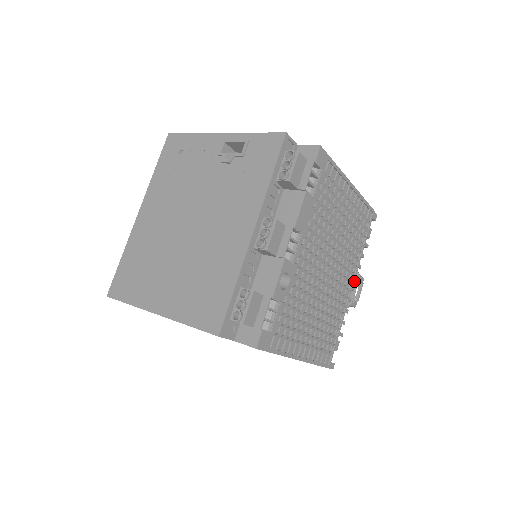
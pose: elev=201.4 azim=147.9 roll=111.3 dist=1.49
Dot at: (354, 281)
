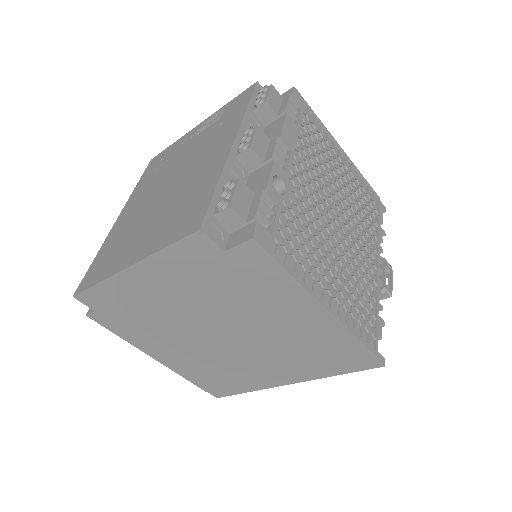
Dot at: (380, 266)
